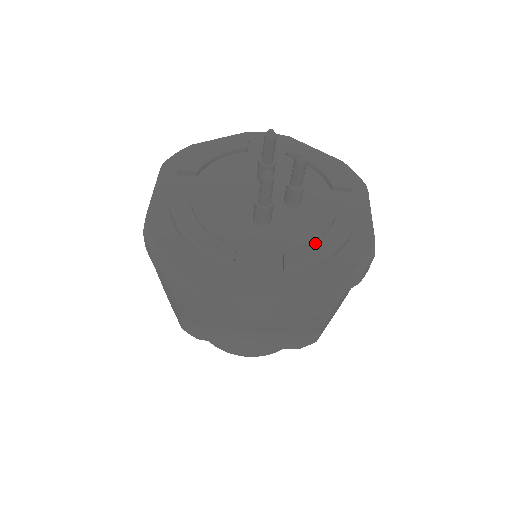
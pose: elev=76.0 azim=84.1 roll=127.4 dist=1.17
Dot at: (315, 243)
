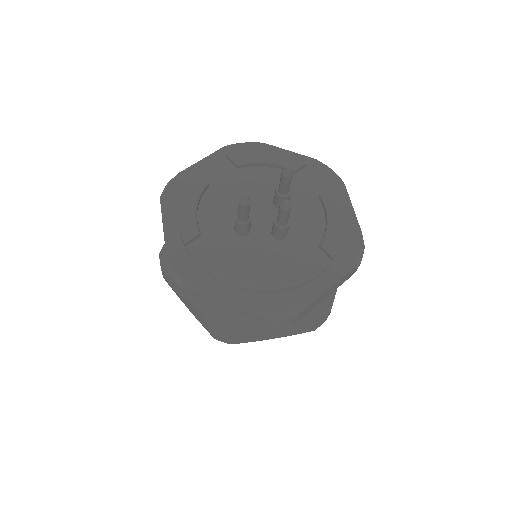
Dot at: (252, 273)
